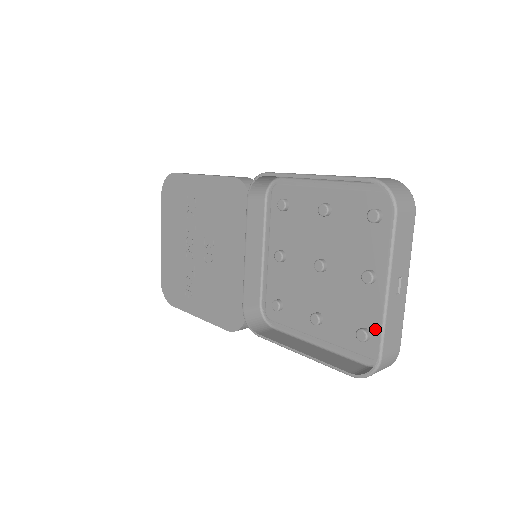
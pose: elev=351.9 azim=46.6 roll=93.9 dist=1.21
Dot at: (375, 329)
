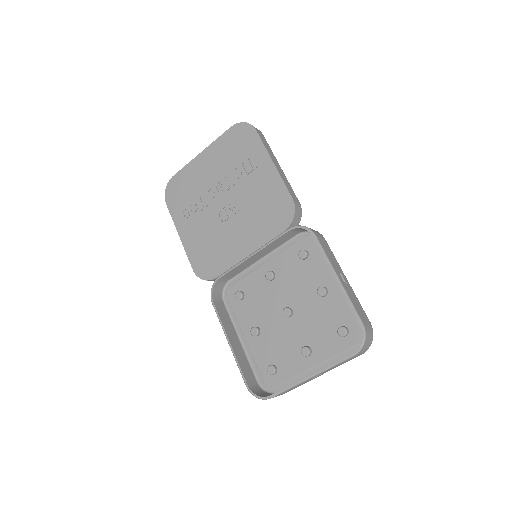
Dot at: (281, 374)
